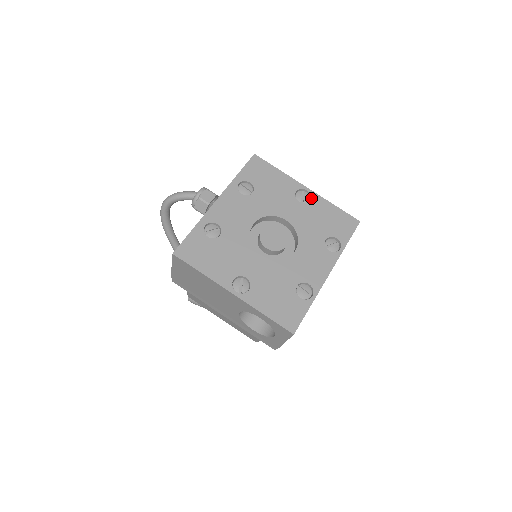
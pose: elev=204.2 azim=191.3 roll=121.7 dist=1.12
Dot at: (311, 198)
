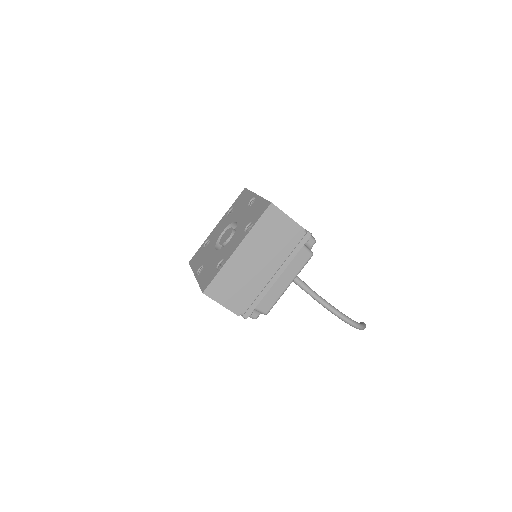
Dot at: (255, 201)
